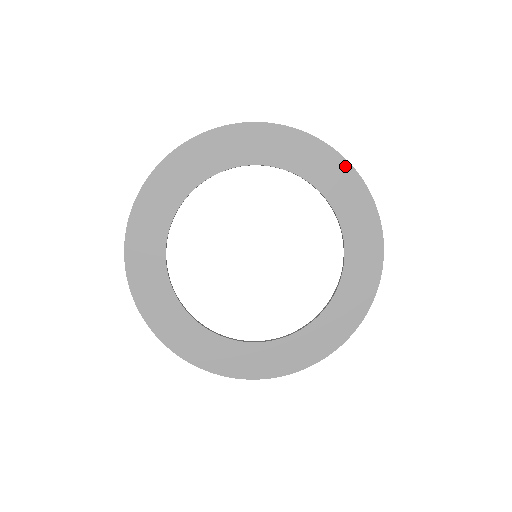
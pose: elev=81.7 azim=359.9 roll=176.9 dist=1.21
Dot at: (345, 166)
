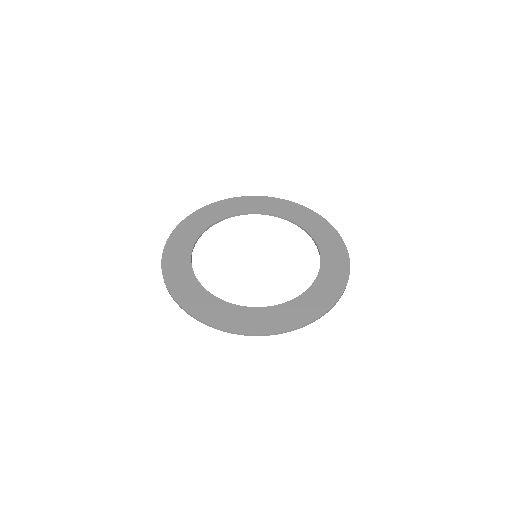
Dot at: (346, 266)
